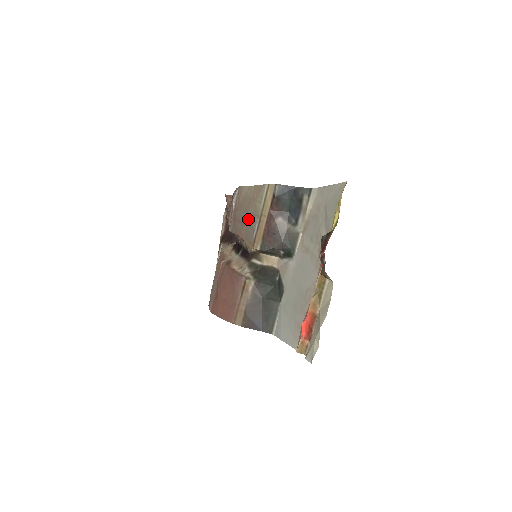
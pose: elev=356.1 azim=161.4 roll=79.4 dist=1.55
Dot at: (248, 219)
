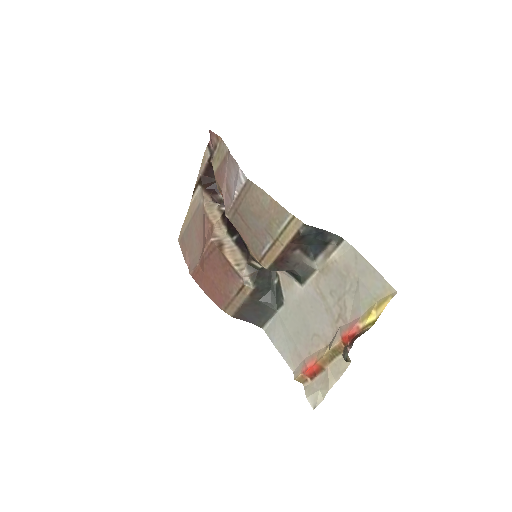
Dot at: (257, 229)
